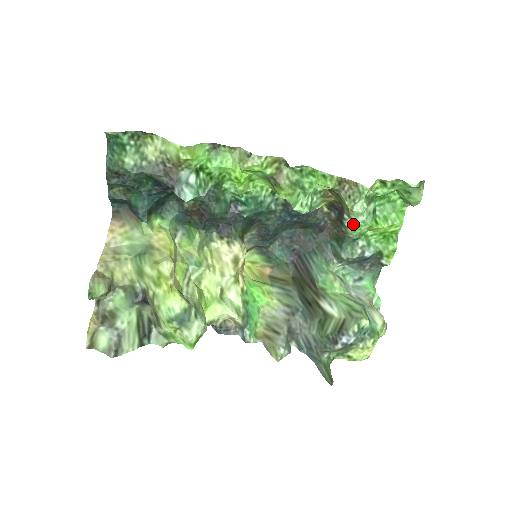
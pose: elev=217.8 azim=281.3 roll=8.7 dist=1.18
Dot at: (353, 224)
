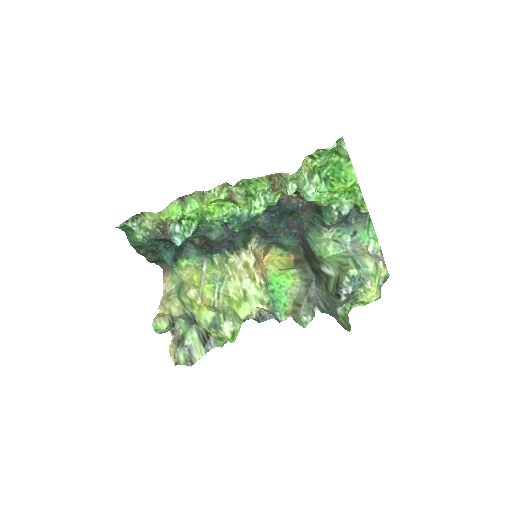
Dot at: (313, 197)
